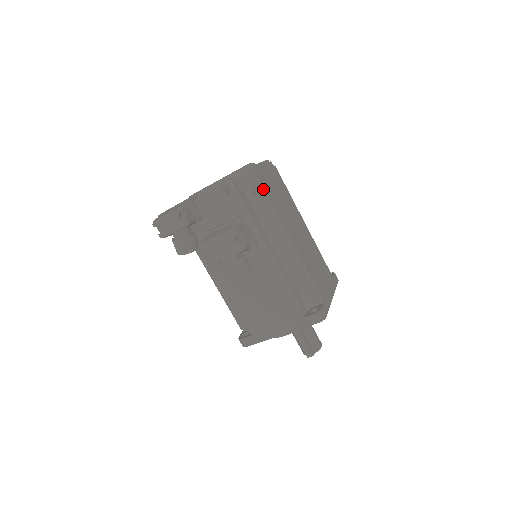
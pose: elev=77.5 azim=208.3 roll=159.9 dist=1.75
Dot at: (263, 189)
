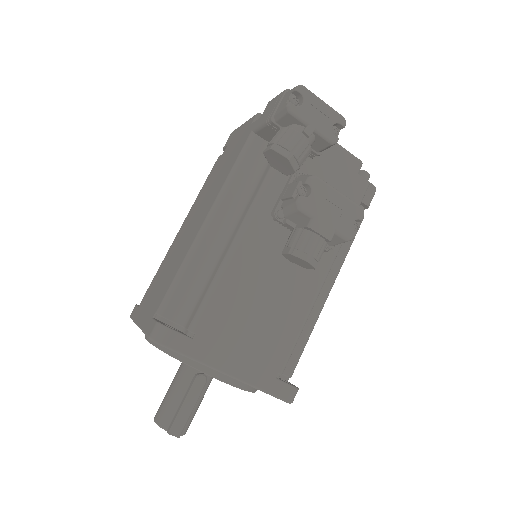
Dot at: occluded
